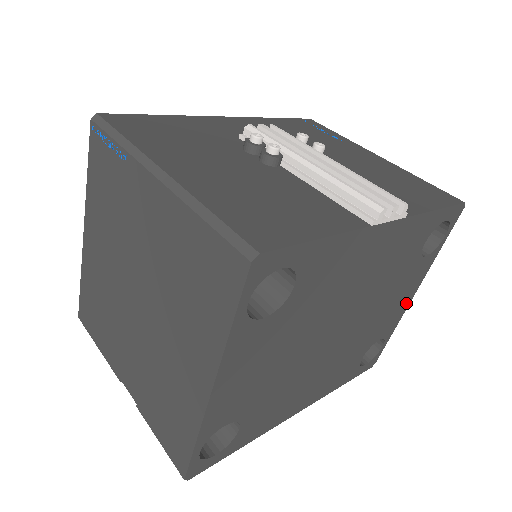
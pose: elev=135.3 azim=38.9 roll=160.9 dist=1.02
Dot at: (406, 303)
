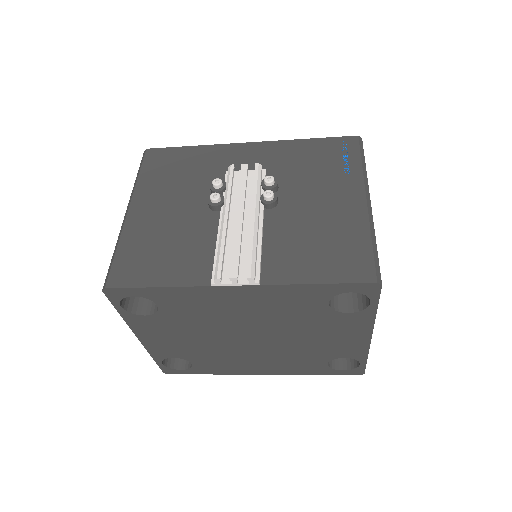
Dot at: (362, 341)
